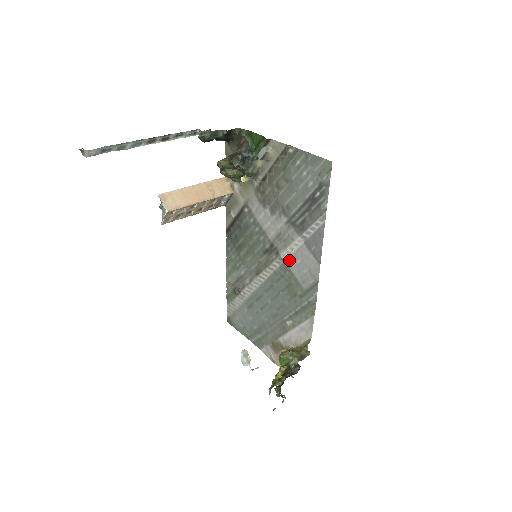
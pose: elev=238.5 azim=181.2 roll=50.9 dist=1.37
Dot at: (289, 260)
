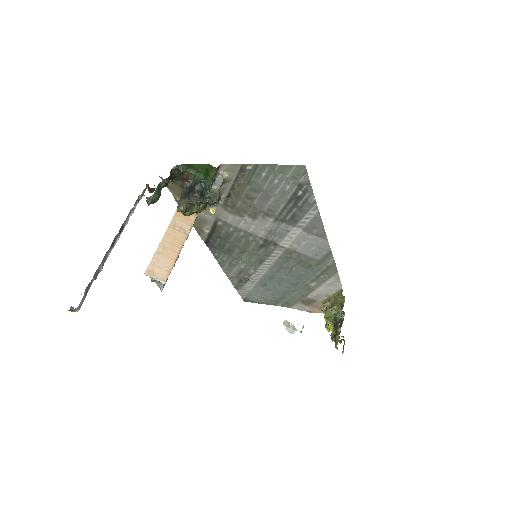
Dot at: (292, 246)
